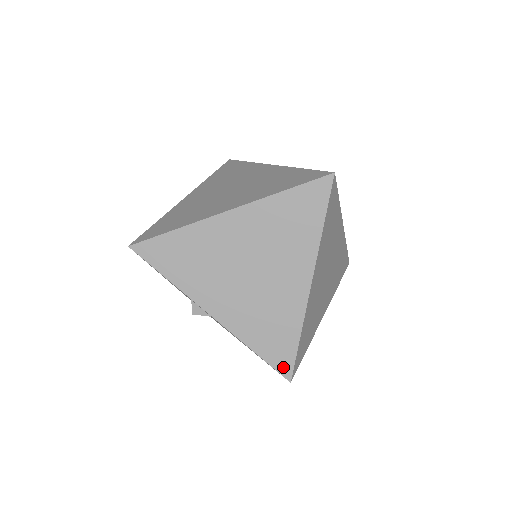
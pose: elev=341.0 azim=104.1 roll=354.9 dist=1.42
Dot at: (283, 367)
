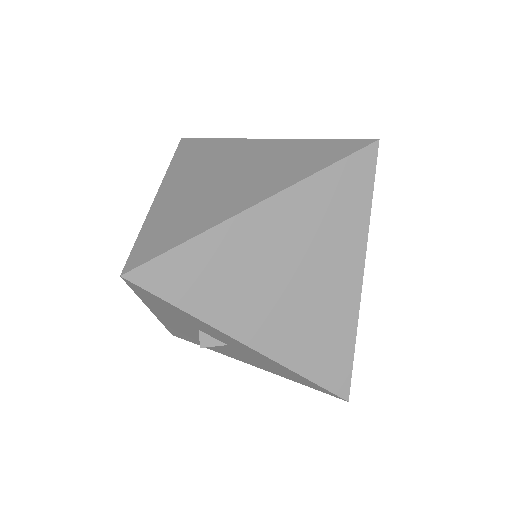
Dot at: (339, 386)
